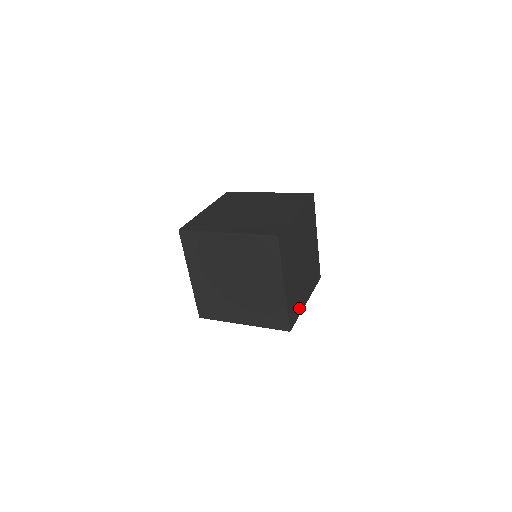
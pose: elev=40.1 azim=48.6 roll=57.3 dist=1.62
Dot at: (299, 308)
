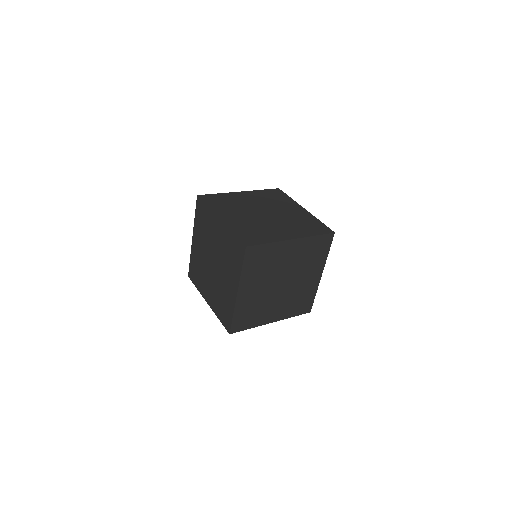
Dot at: occluded
